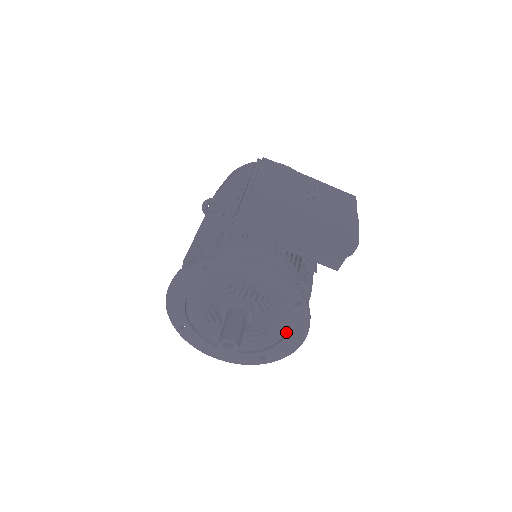
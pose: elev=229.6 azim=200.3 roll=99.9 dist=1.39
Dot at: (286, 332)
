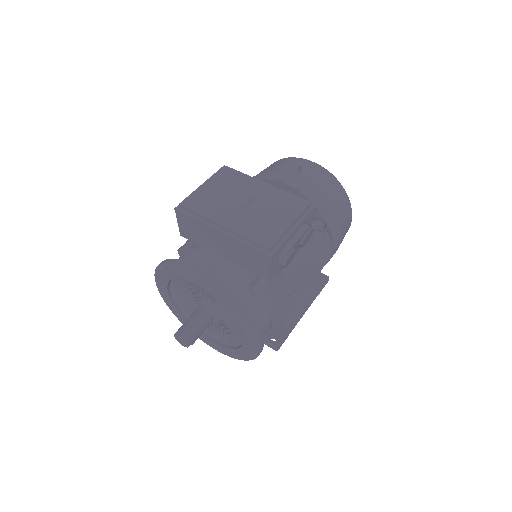
Dot at: (244, 335)
